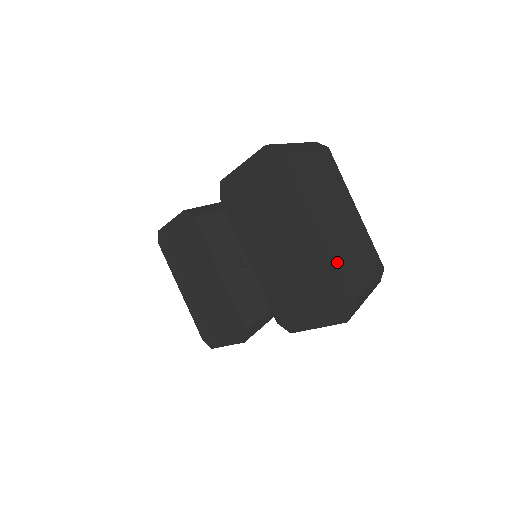
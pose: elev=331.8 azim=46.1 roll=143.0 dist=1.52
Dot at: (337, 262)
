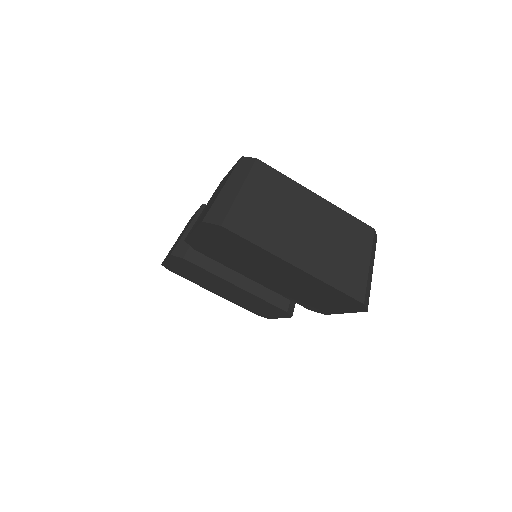
Dot at: (330, 278)
